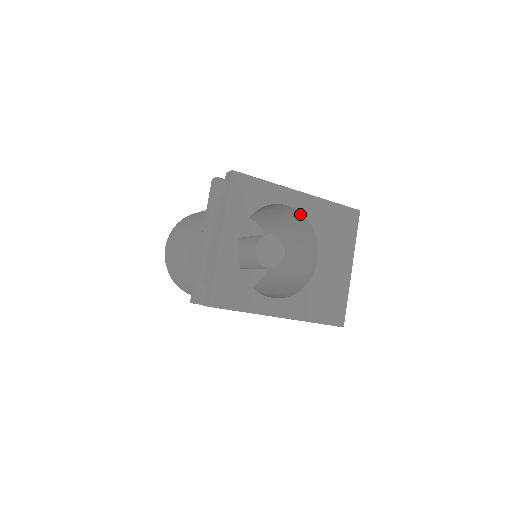
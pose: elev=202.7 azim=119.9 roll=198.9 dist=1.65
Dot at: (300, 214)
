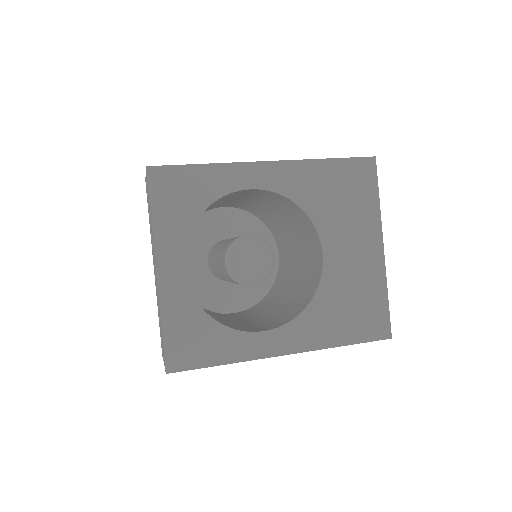
Dot at: (276, 194)
